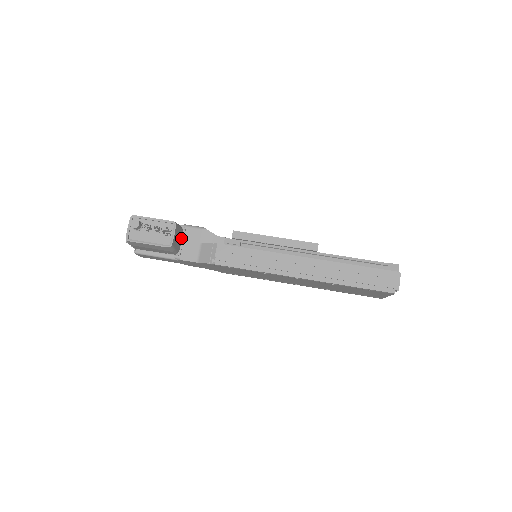
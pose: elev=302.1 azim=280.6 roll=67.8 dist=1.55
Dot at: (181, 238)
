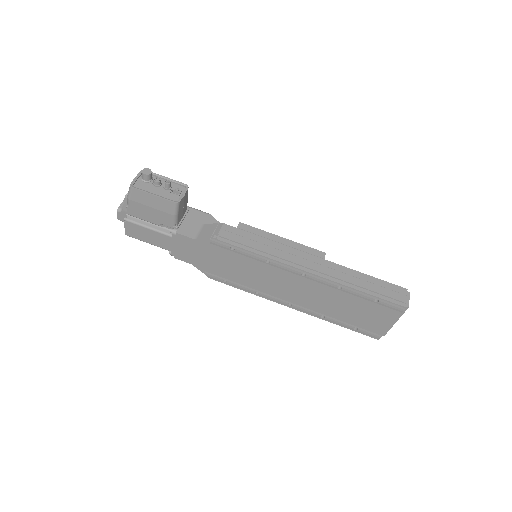
Dot at: (183, 213)
